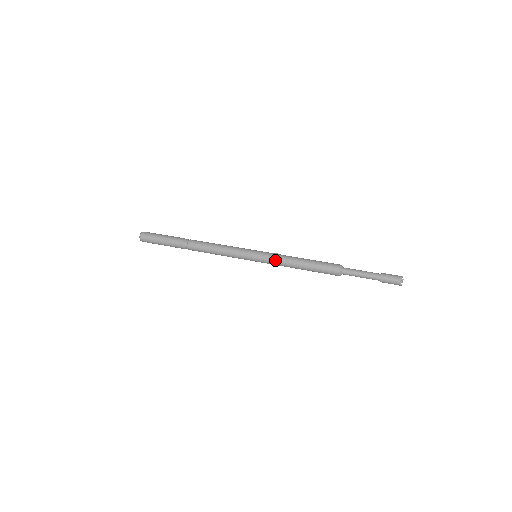
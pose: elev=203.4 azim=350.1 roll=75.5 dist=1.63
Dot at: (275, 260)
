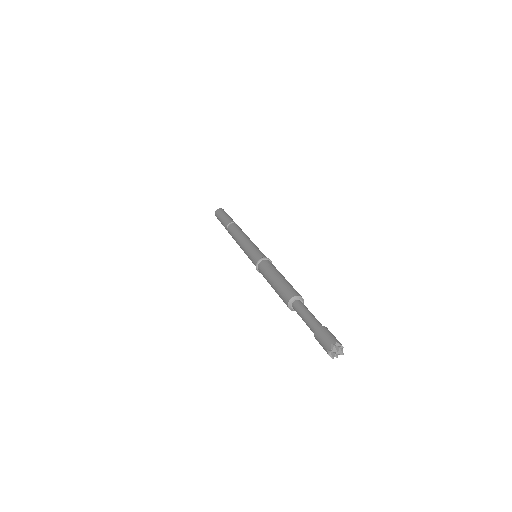
Dot at: (256, 266)
